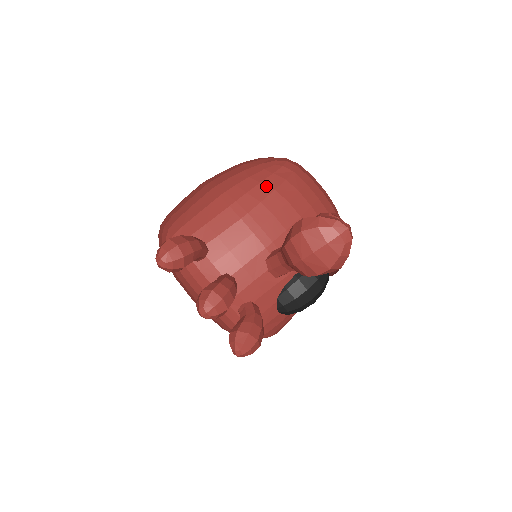
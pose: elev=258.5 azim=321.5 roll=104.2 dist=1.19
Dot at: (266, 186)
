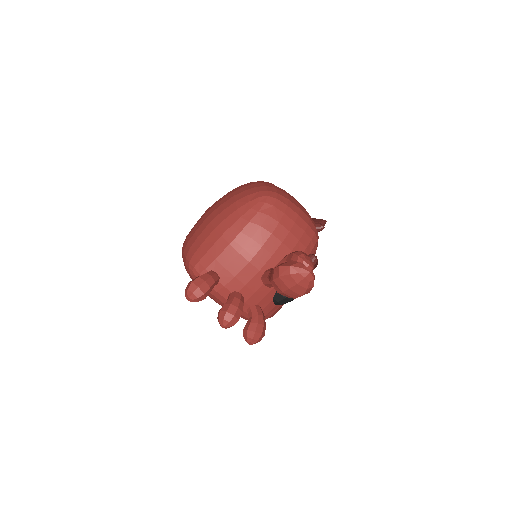
Dot at: (254, 224)
